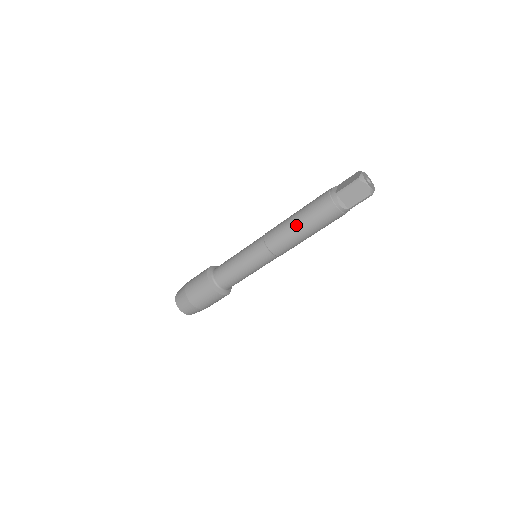
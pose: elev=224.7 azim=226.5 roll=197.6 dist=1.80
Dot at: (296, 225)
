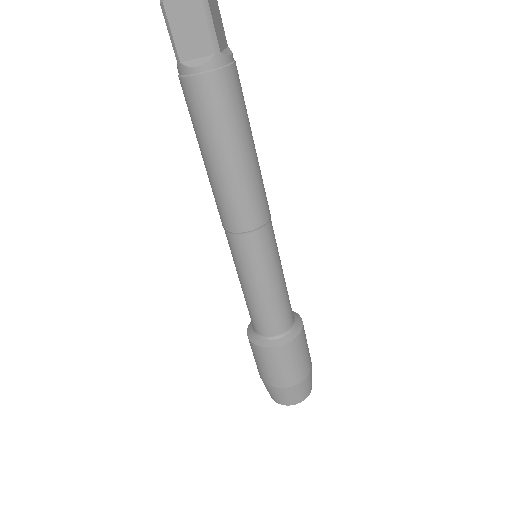
Dot at: (210, 166)
